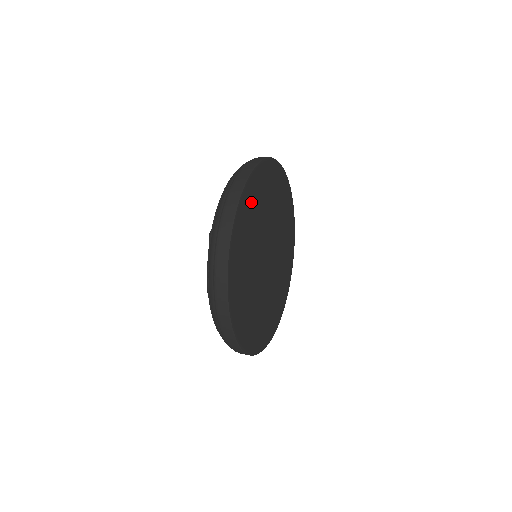
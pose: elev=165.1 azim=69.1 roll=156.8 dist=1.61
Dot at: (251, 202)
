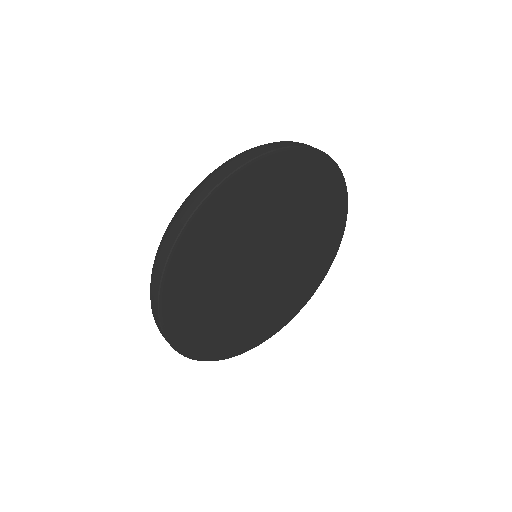
Dot at: (292, 175)
